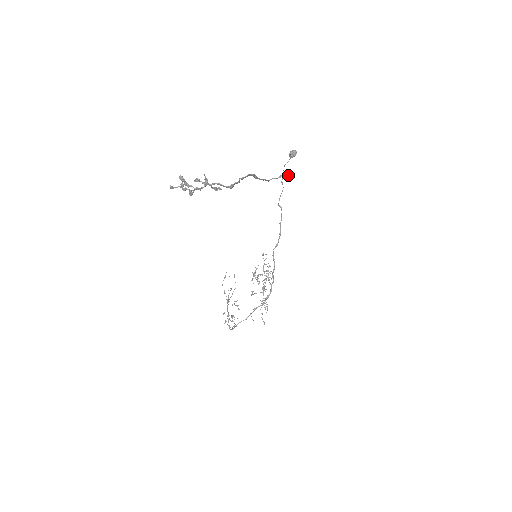
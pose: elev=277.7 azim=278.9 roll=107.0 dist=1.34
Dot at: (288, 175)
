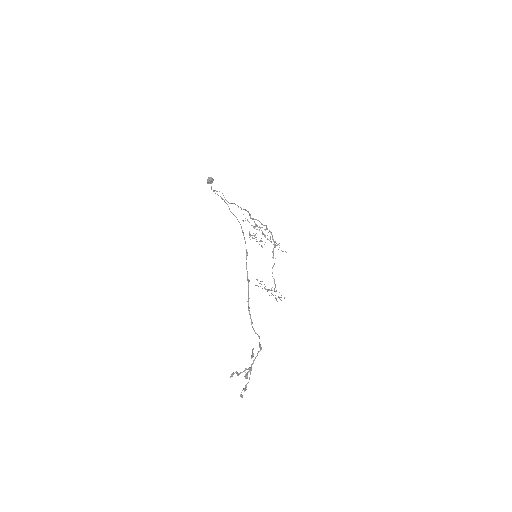
Dot at: occluded
